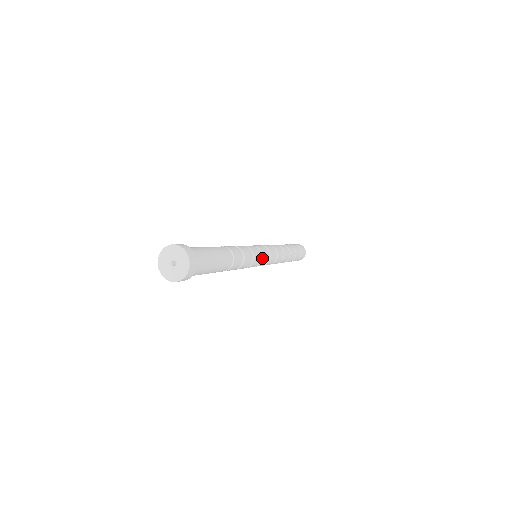
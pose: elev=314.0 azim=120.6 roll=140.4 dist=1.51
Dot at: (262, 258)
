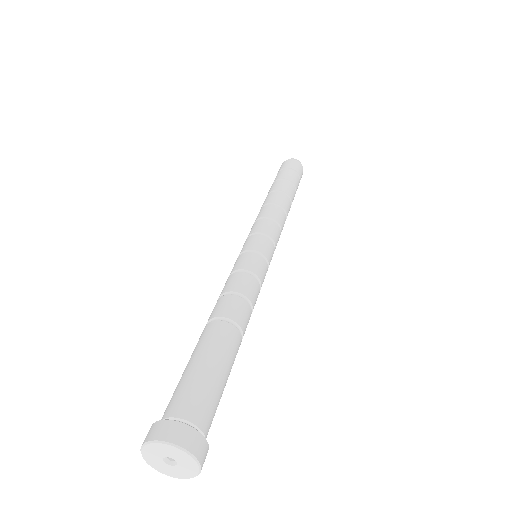
Dot at: (268, 263)
